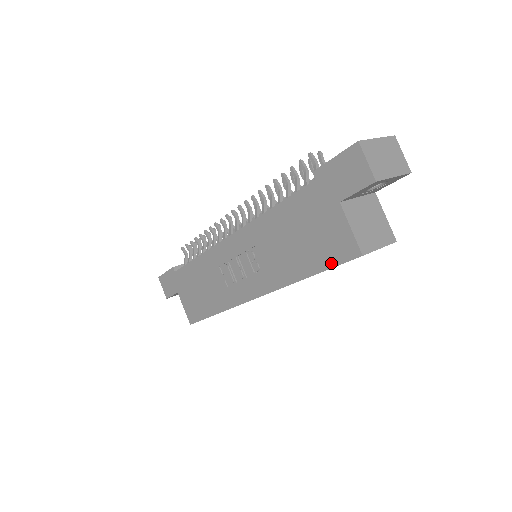
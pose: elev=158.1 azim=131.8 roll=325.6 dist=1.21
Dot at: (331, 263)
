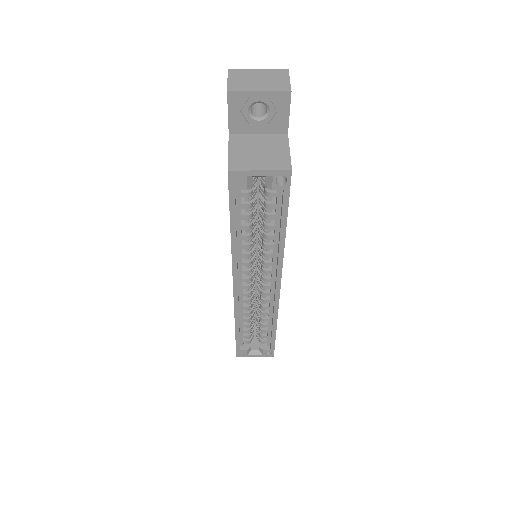
Dot at: (229, 199)
